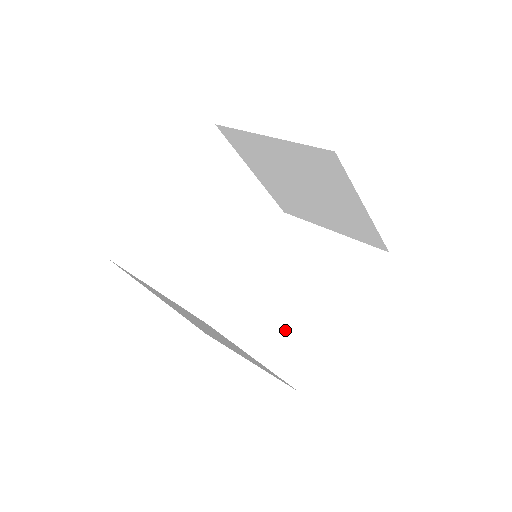
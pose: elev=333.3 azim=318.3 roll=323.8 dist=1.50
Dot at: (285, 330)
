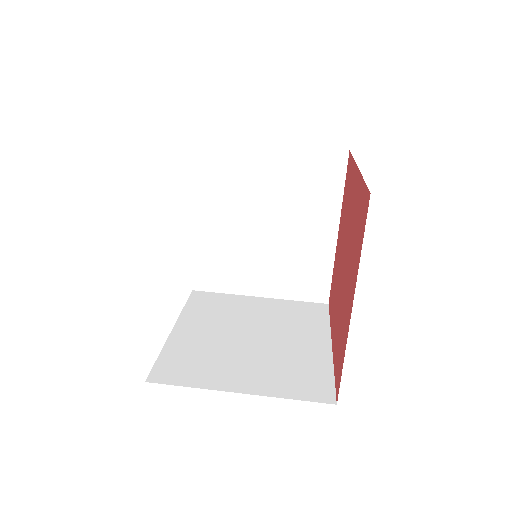
Dot at: (284, 264)
